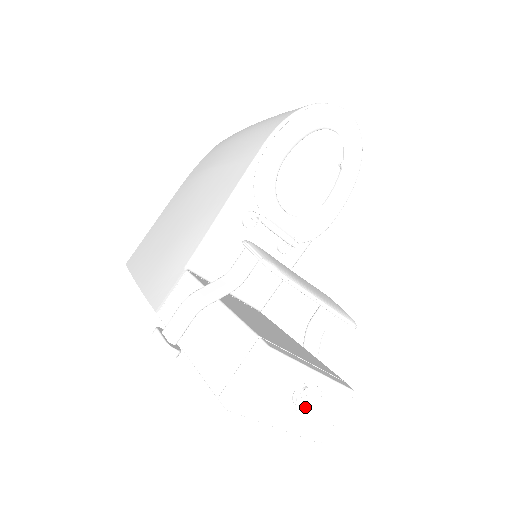
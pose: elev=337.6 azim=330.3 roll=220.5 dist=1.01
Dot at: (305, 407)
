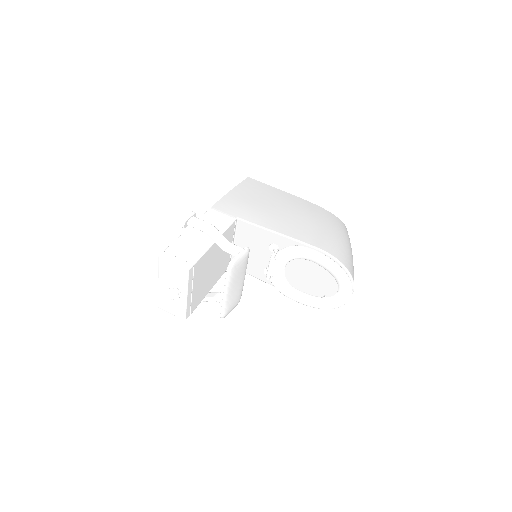
Dot at: (169, 294)
